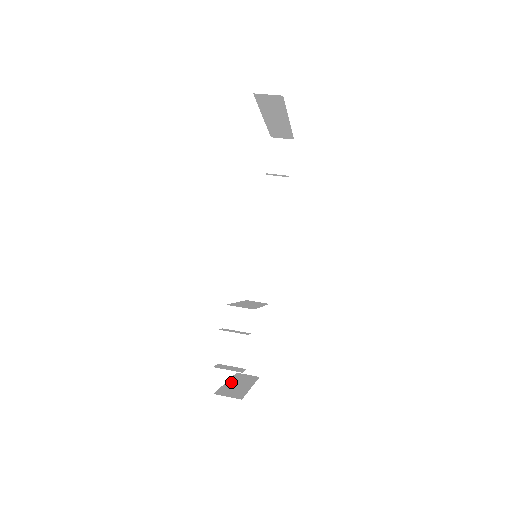
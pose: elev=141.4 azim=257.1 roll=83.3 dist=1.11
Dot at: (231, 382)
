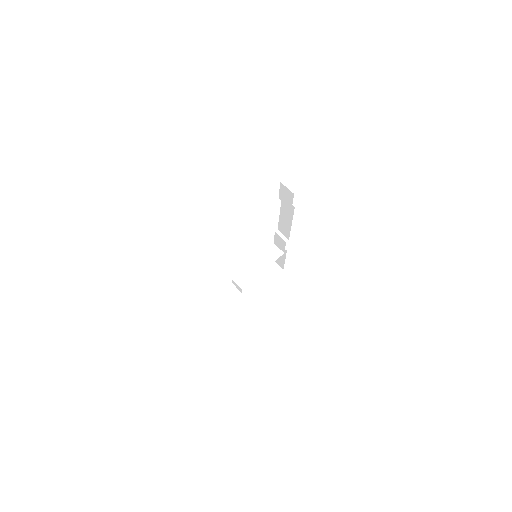
Dot at: (257, 278)
